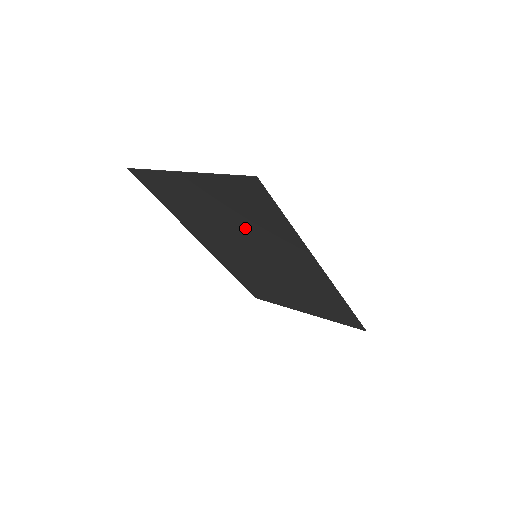
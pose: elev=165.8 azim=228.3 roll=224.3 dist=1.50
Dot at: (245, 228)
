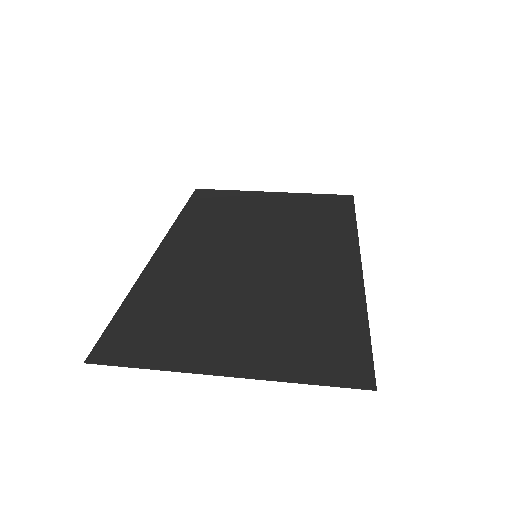
Dot at: (275, 298)
